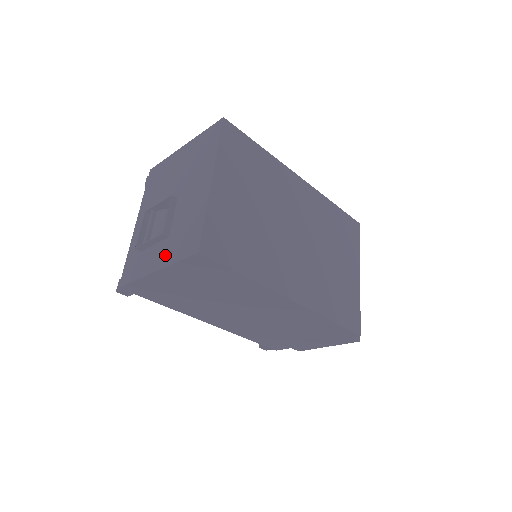
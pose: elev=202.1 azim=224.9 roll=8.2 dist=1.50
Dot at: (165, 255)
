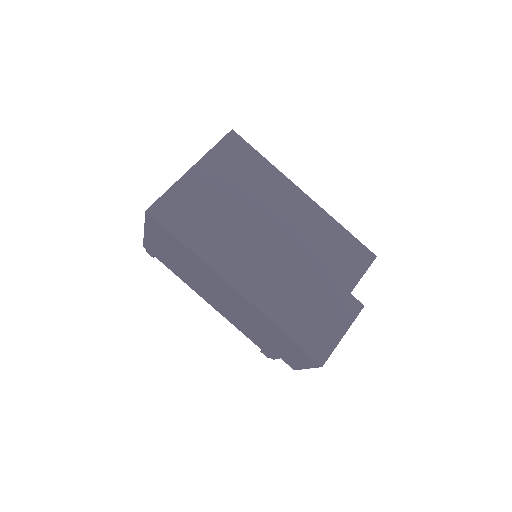
Dot at: occluded
